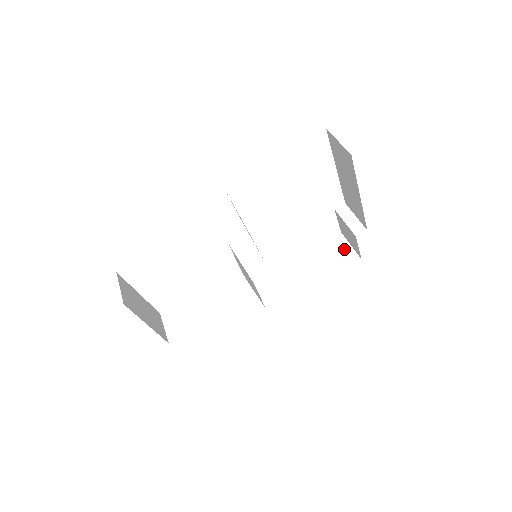
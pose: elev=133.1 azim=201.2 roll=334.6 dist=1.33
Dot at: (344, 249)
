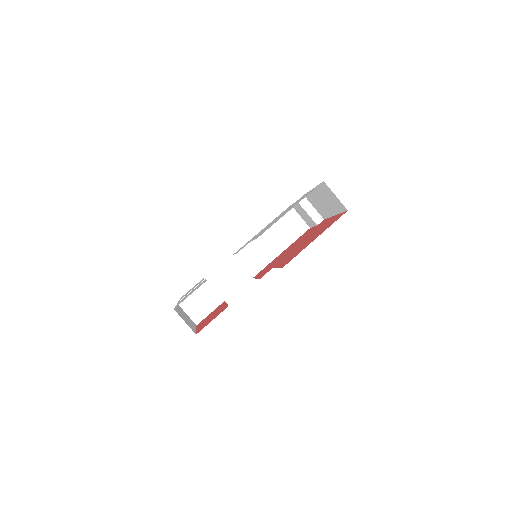
Dot at: (296, 220)
